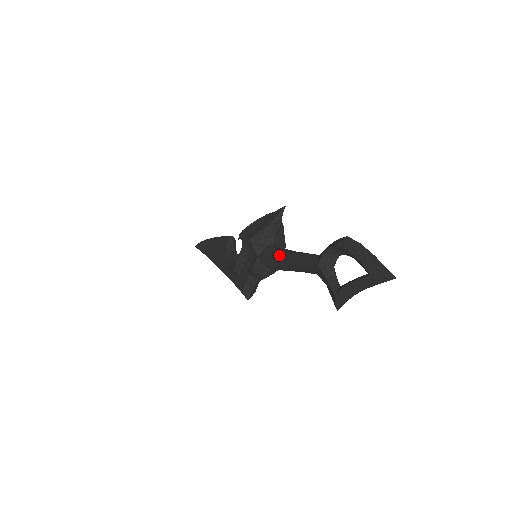
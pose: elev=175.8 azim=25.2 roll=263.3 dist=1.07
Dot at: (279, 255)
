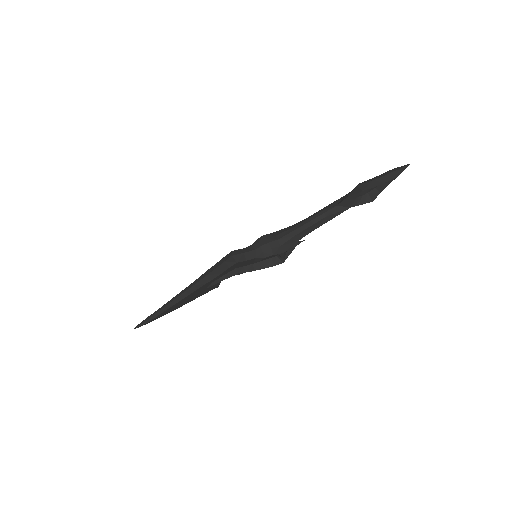
Dot at: occluded
